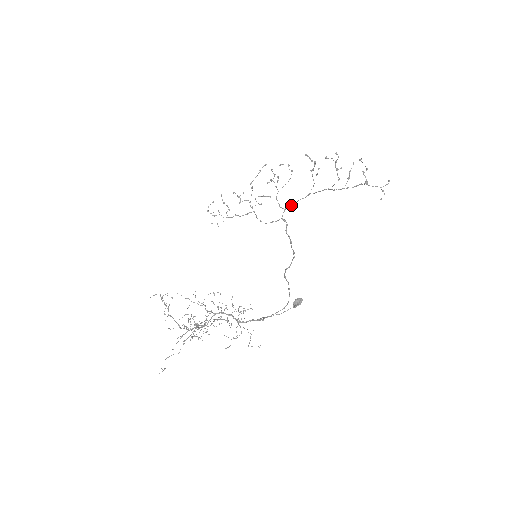
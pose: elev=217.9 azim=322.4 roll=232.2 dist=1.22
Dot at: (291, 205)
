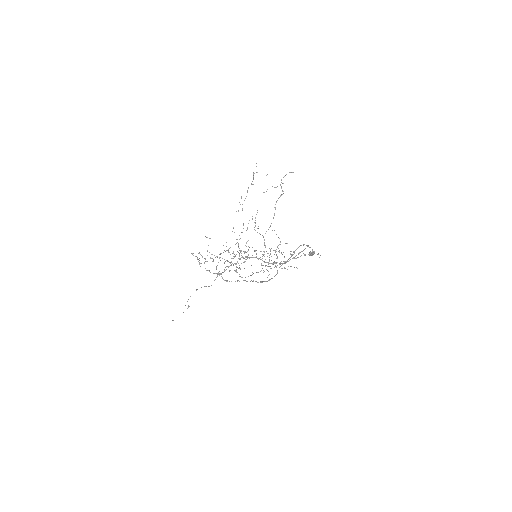
Dot at: (248, 276)
